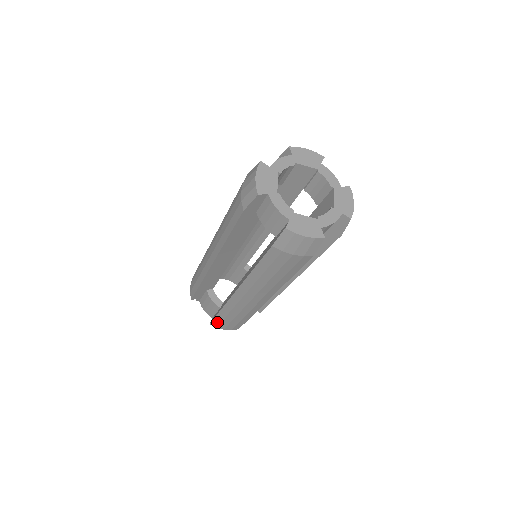
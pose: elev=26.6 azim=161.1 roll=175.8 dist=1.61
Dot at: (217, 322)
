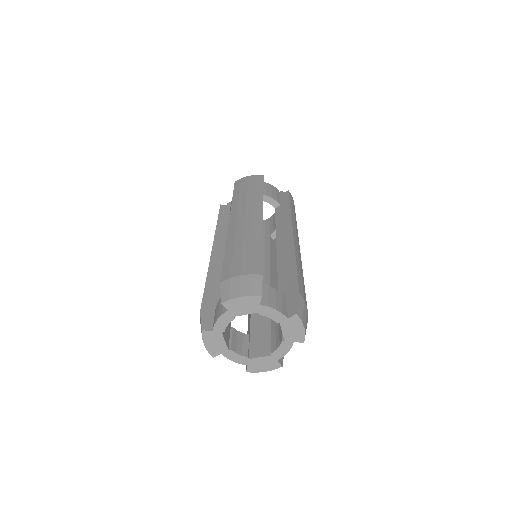
Dot at: occluded
